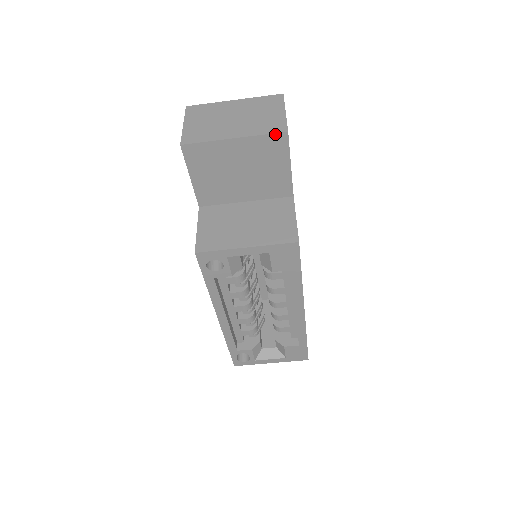
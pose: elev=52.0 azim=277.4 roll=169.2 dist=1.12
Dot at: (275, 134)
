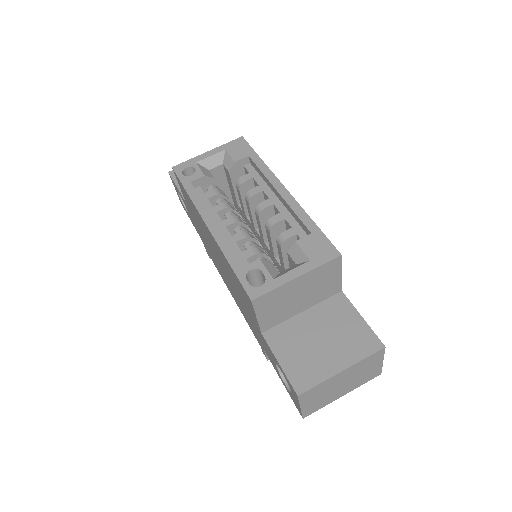
Dot at: occluded
